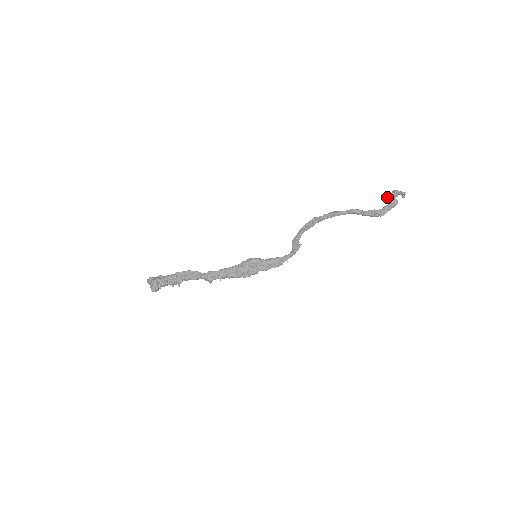
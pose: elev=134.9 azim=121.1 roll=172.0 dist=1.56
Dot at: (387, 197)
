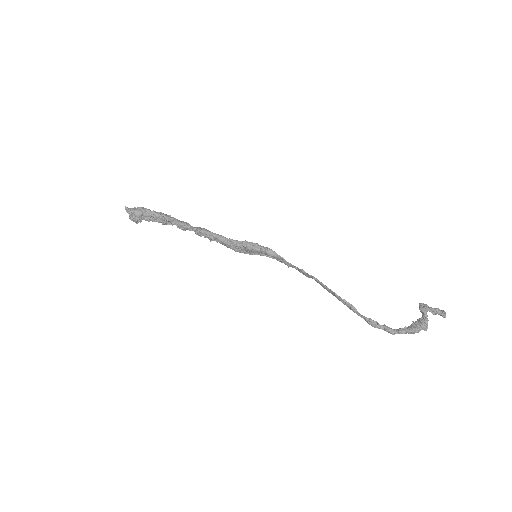
Dot at: (425, 308)
